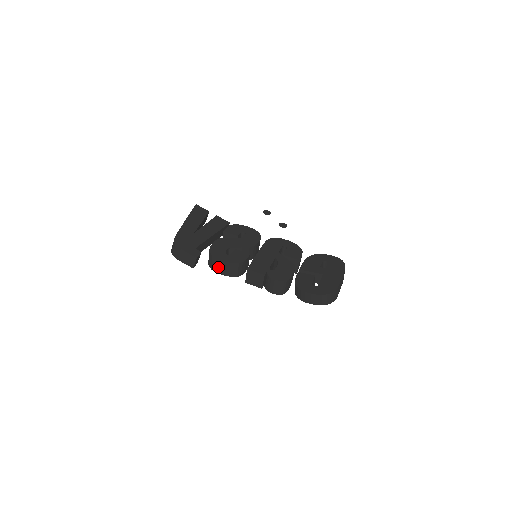
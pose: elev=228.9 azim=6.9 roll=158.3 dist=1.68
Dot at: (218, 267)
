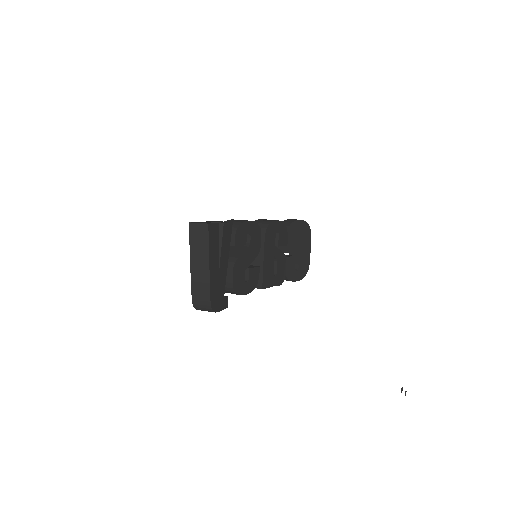
Dot at: occluded
